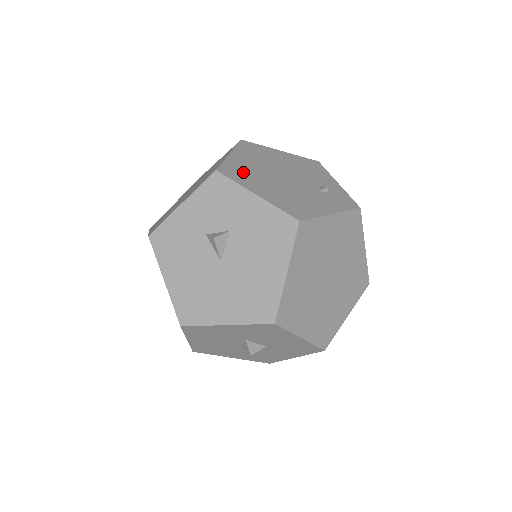
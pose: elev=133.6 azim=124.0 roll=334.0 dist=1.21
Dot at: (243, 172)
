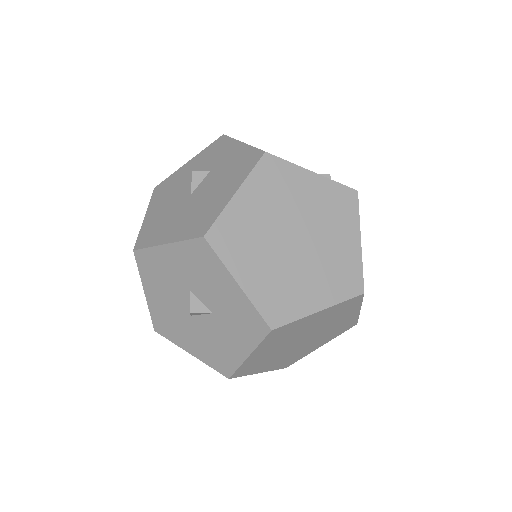
Dot at: occluded
